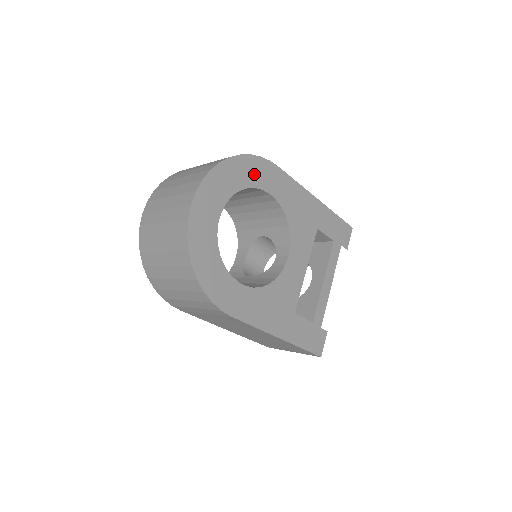
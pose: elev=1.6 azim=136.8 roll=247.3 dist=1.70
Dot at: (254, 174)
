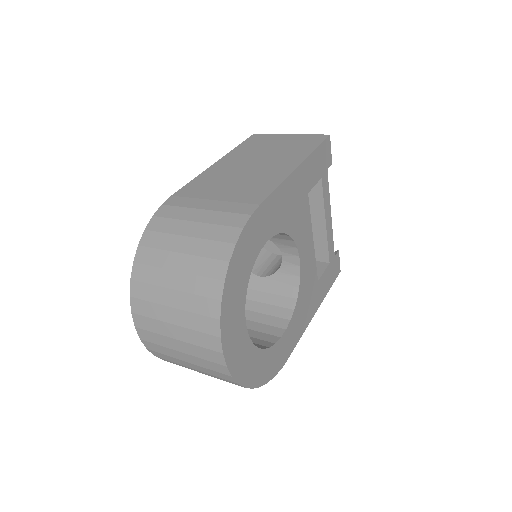
Dot at: (248, 253)
